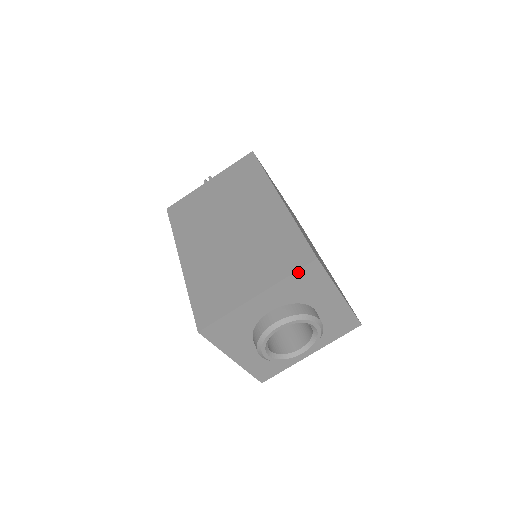
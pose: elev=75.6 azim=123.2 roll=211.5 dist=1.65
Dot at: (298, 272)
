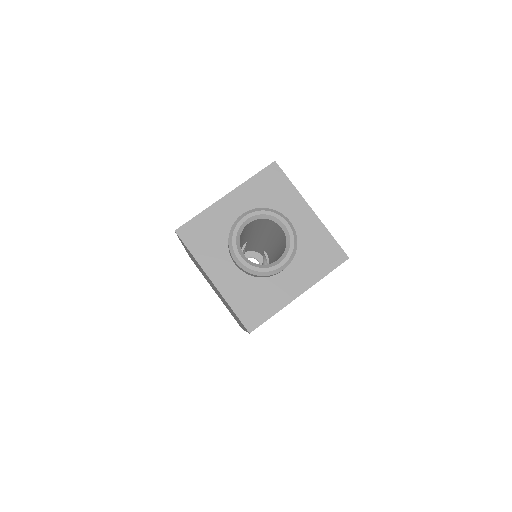
Dot at: (260, 174)
